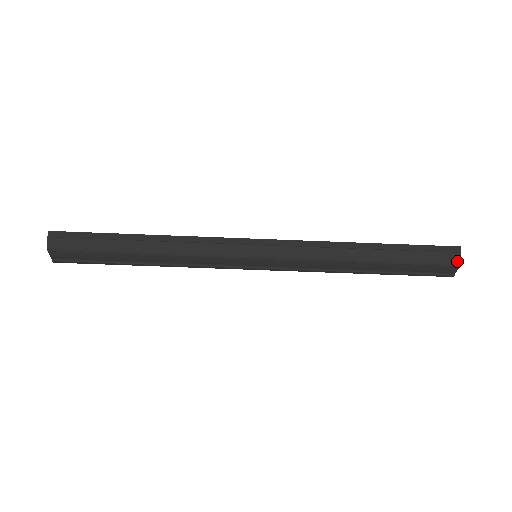
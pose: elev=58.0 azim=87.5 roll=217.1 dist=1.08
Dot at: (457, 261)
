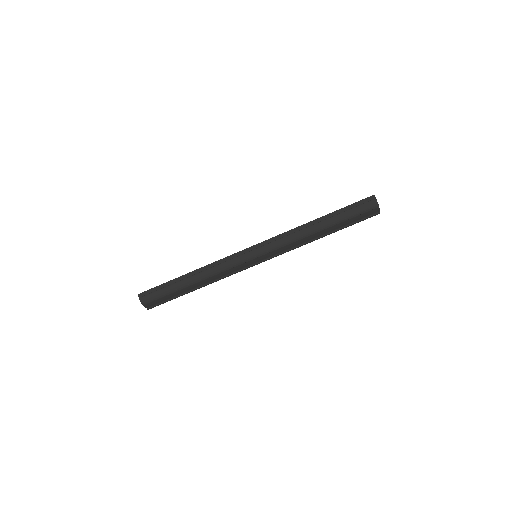
Dot at: (376, 204)
